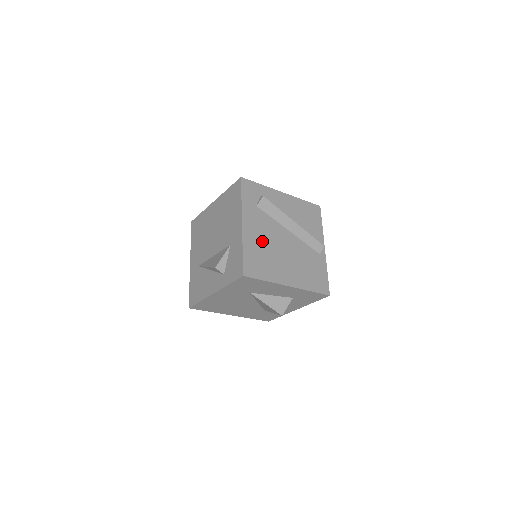
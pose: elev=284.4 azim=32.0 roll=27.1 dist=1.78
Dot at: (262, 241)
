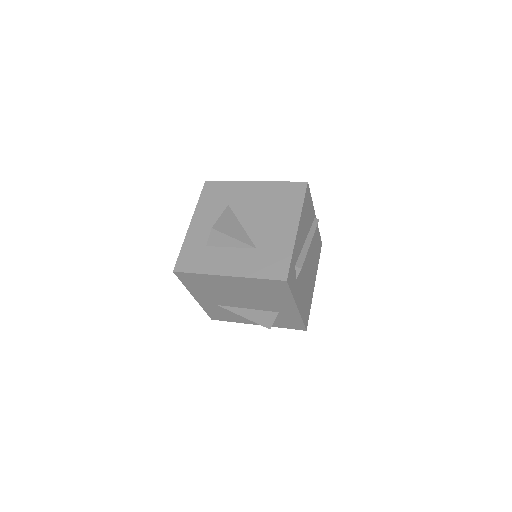
Dot at: (304, 293)
